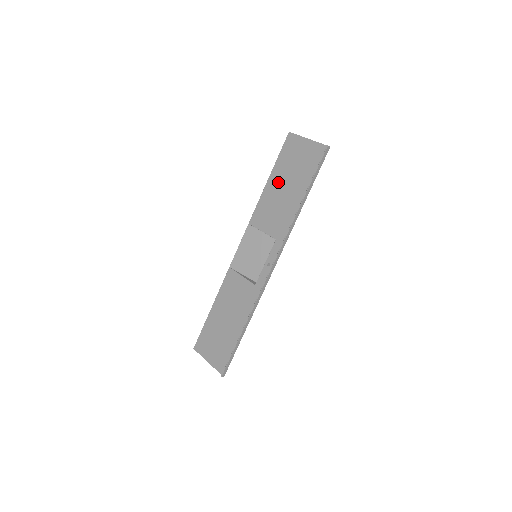
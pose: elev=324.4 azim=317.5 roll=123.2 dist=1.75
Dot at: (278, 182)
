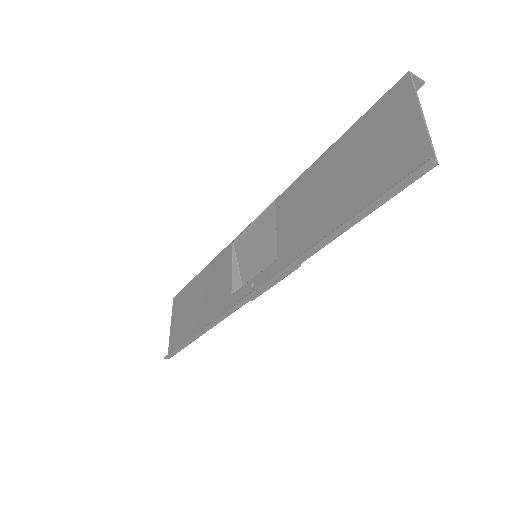
Dot at: (335, 164)
